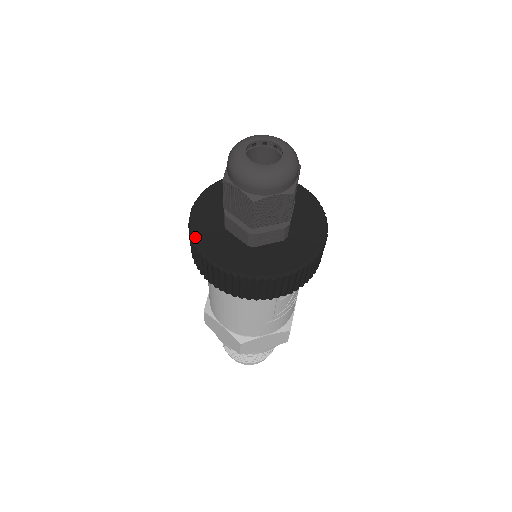
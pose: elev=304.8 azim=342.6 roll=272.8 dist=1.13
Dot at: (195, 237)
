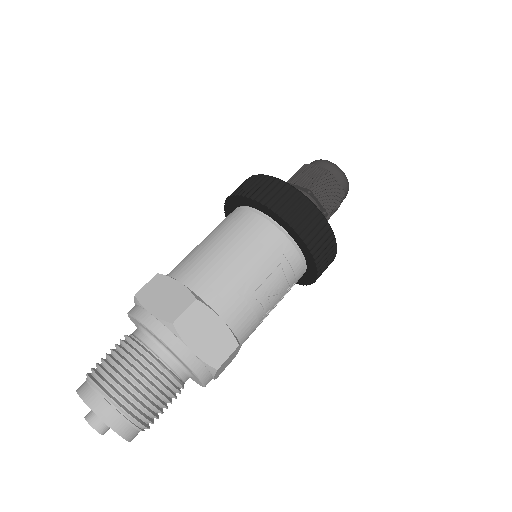
Dot at: occluded
